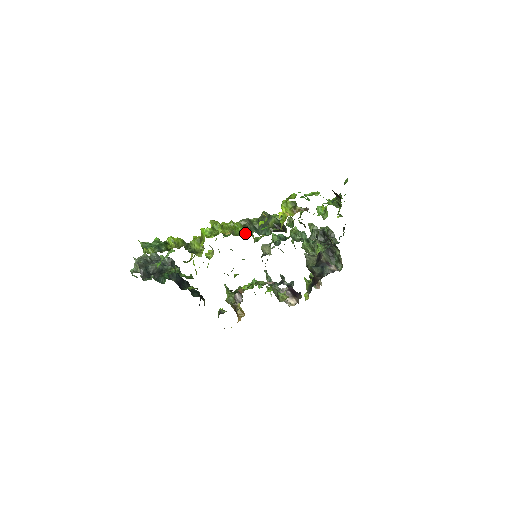
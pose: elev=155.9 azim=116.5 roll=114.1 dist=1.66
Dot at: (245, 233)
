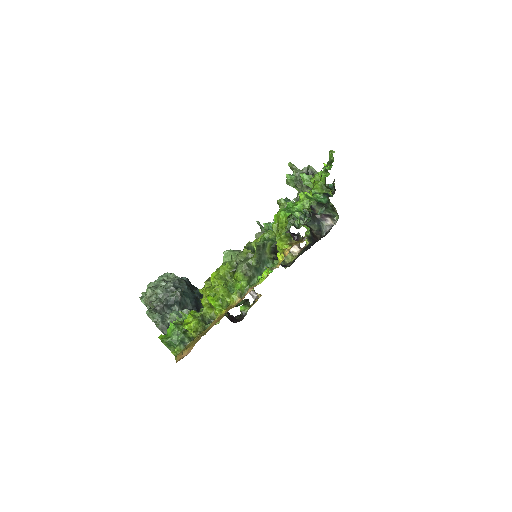
Dot at: (250, 284)
